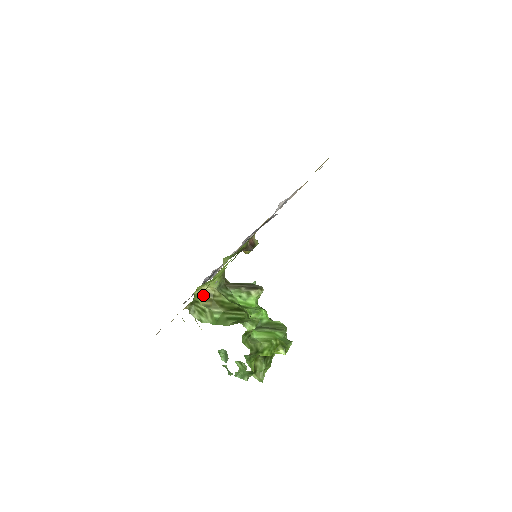
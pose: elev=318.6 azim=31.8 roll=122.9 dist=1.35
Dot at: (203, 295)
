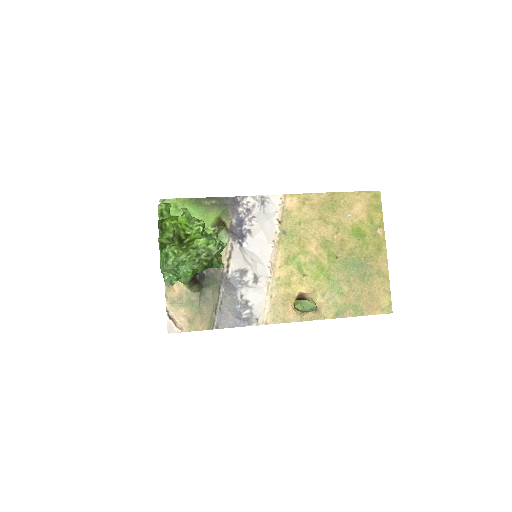
Dot at: occluded
